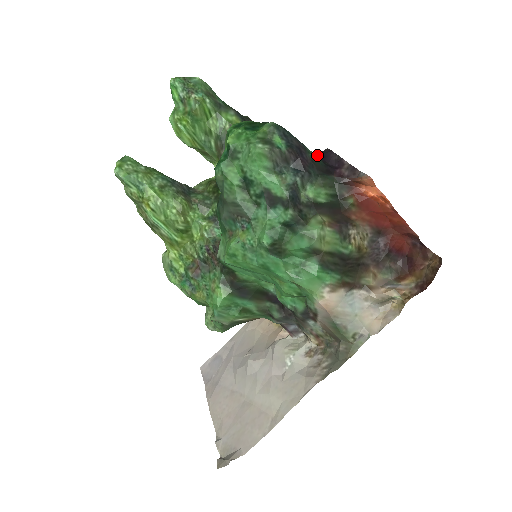
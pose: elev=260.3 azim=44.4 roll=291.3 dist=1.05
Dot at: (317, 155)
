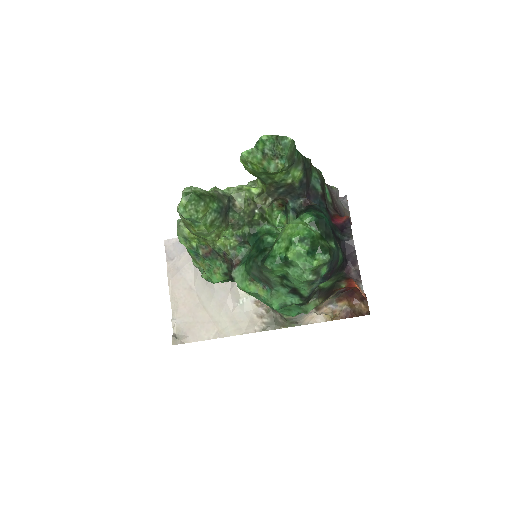
Dot at: (343, 242)
